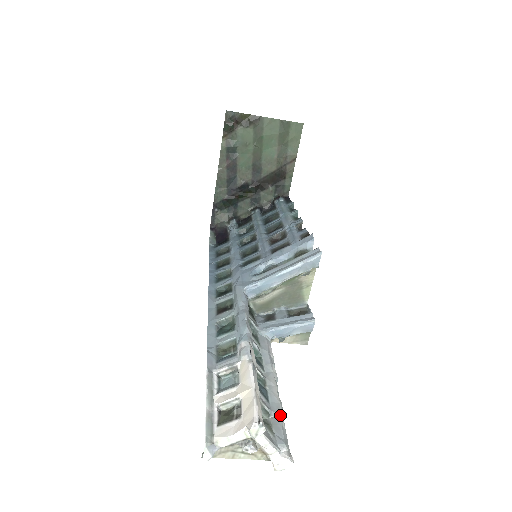
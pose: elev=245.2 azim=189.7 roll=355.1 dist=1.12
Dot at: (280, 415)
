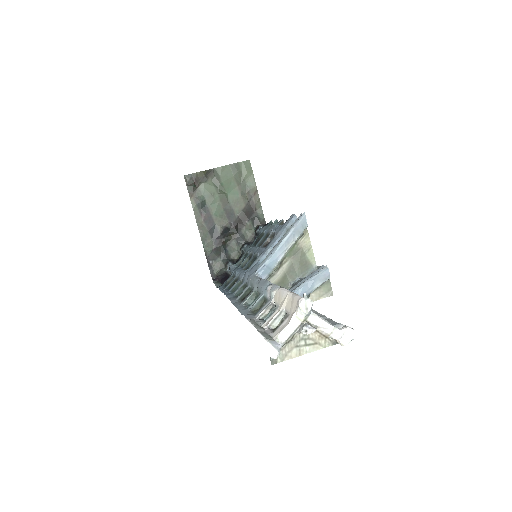
Dot at: (328, 318)
